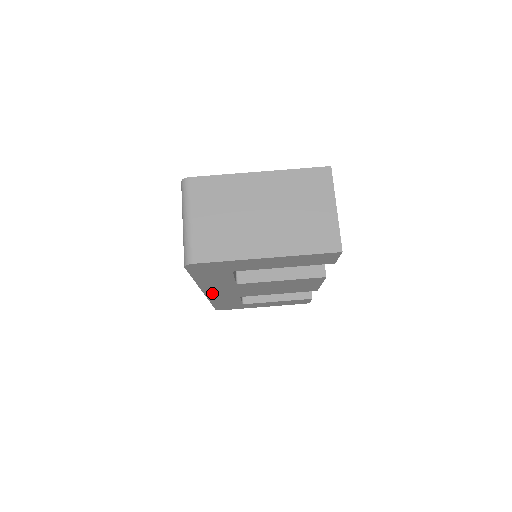
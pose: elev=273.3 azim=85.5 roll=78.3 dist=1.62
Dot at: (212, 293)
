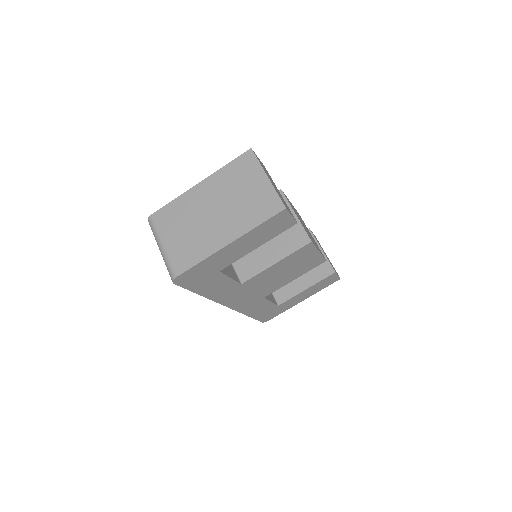
Dot at: (234, 304)
